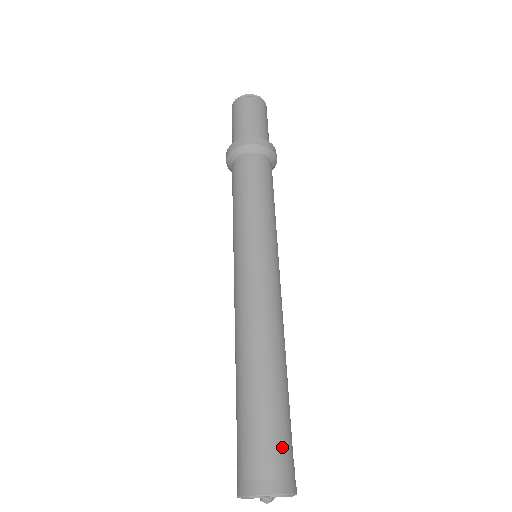
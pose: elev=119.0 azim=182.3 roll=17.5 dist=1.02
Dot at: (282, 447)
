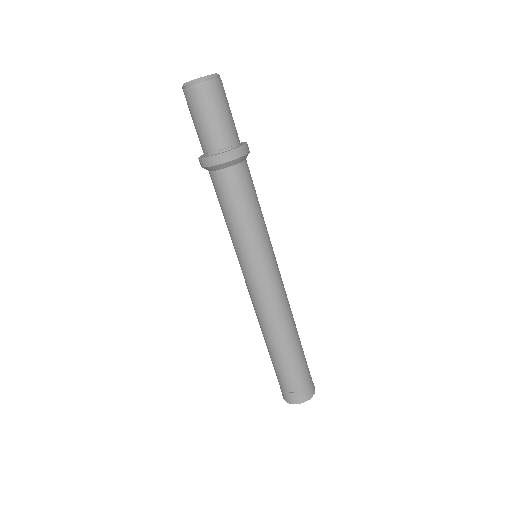
Dot at: (307, 376)
